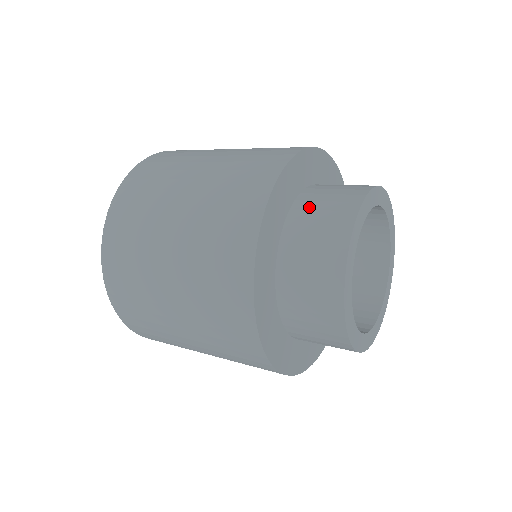
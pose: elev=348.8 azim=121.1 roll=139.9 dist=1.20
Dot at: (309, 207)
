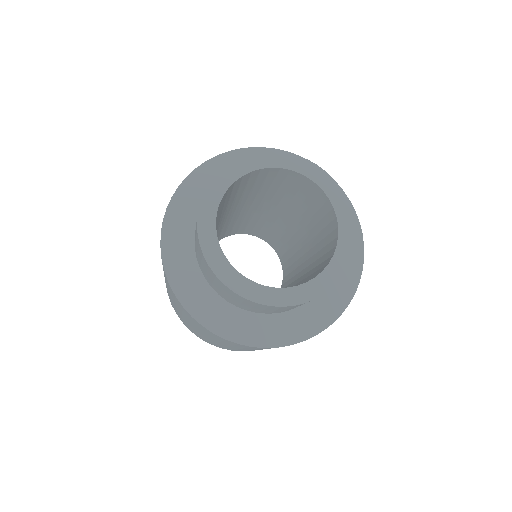
Dot at: occluded
